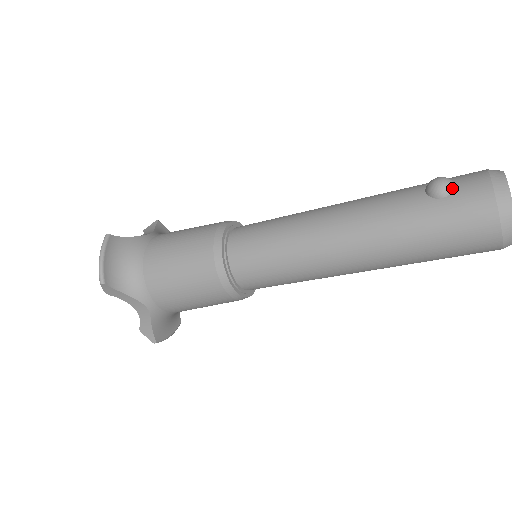
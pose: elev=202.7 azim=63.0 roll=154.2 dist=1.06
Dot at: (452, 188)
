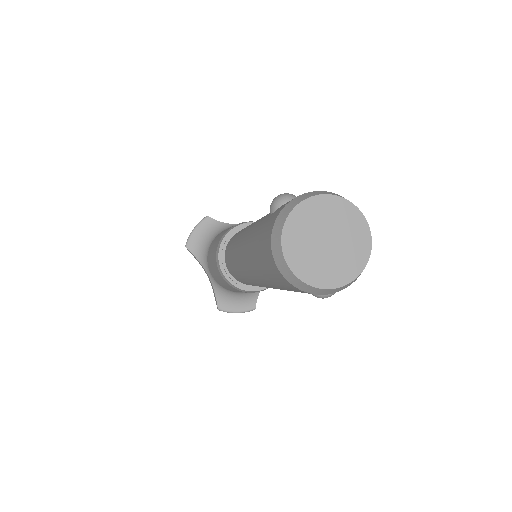
Dot at: (279, 205)
